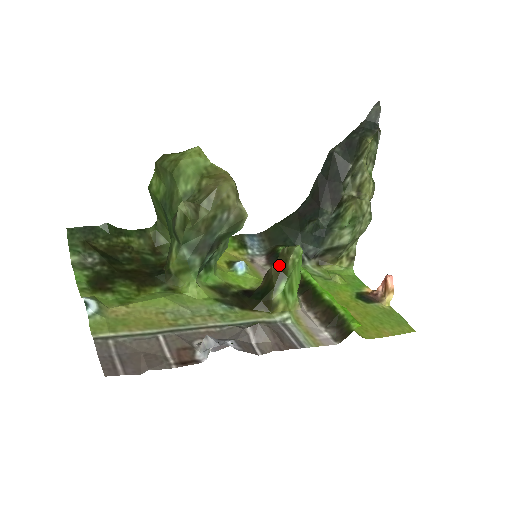
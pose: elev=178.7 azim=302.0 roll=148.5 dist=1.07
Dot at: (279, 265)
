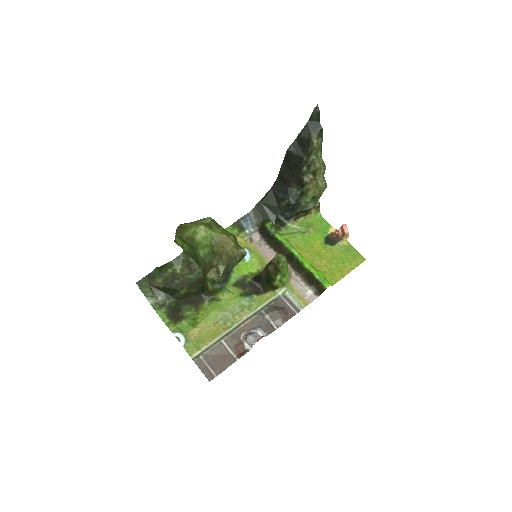
Dot at: (273, 267)
